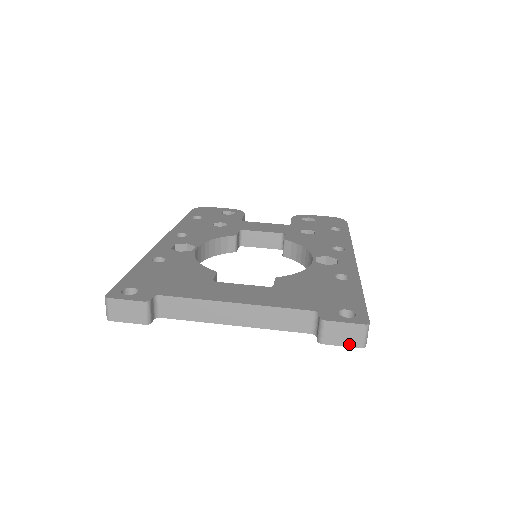
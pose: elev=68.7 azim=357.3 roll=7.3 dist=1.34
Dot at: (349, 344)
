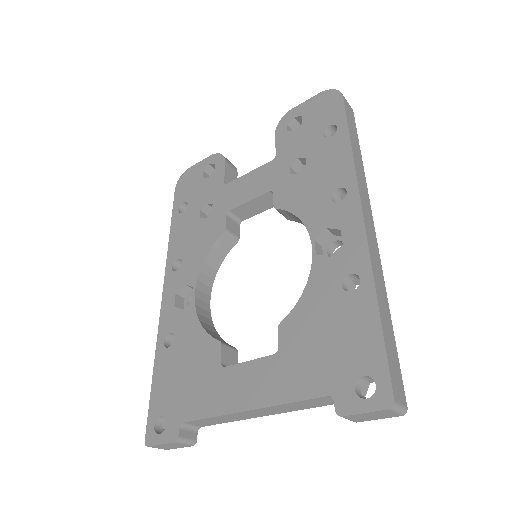
Dot at: (385, 417)
